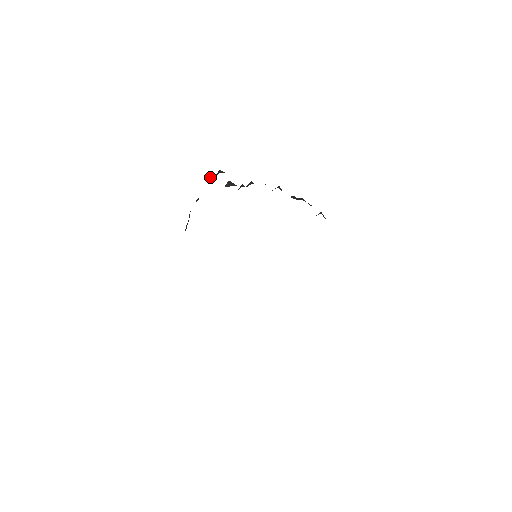
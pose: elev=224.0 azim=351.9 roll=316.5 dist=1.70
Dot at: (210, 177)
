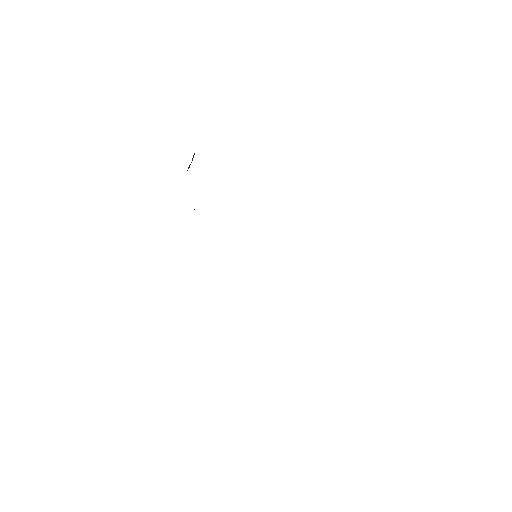
Dot at: occluded
